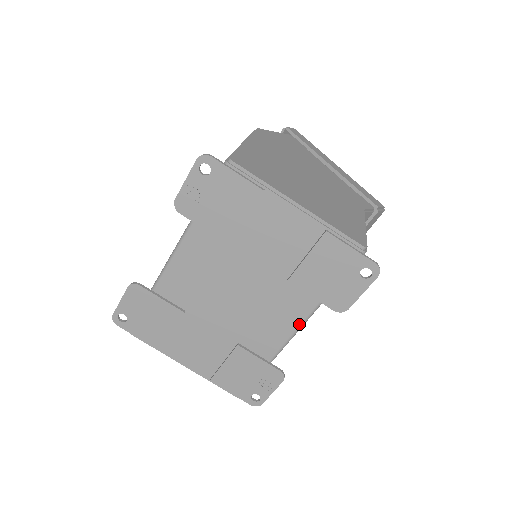
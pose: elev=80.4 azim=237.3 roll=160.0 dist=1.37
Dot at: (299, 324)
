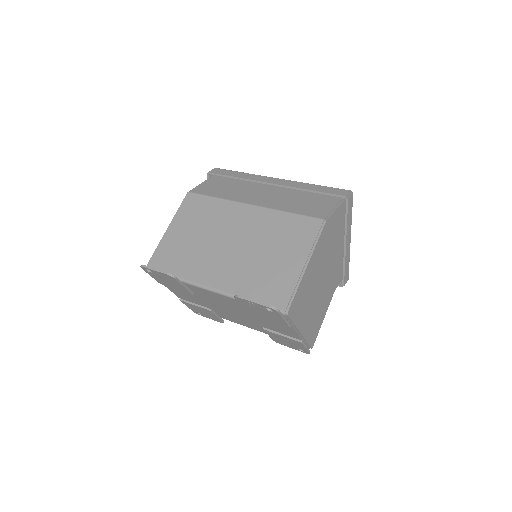
Dot at: (251, 328)
